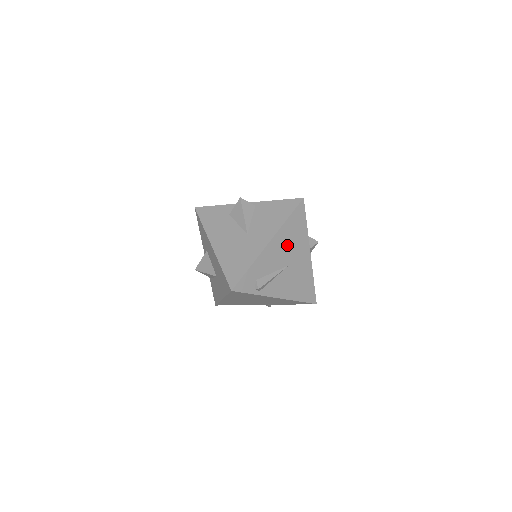
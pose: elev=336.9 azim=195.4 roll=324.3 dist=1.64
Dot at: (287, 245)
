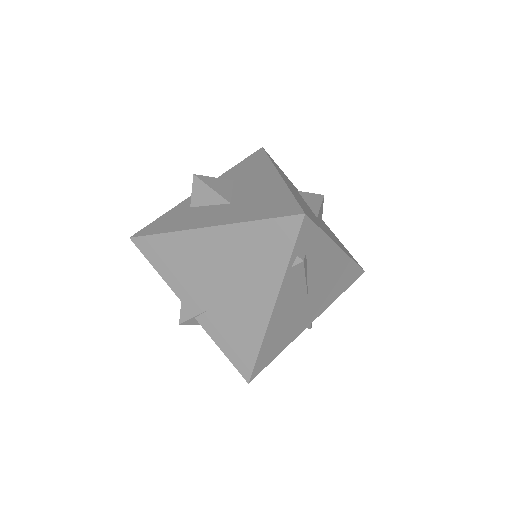
Dot at: (329, 279)
